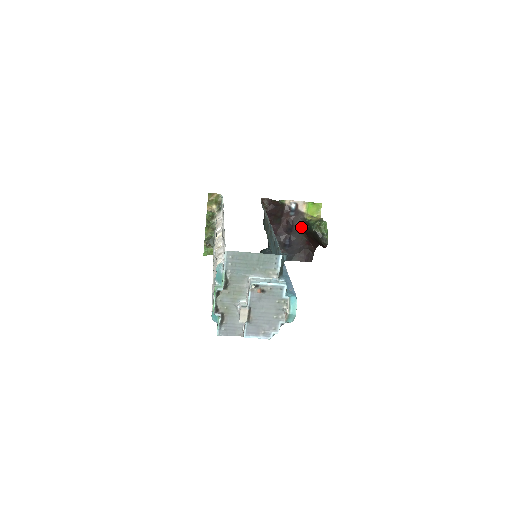
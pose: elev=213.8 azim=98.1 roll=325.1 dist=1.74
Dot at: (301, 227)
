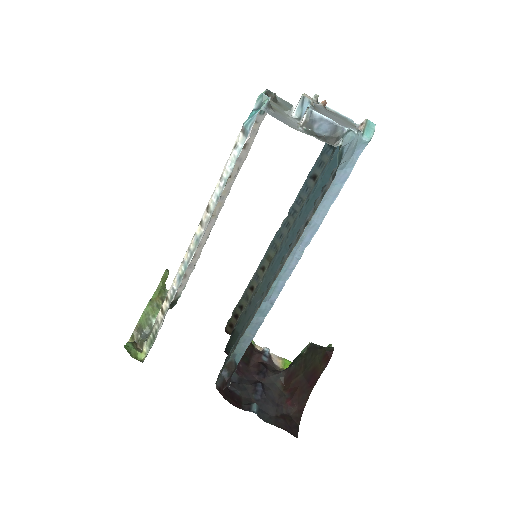
Dot at: (279, 373)
